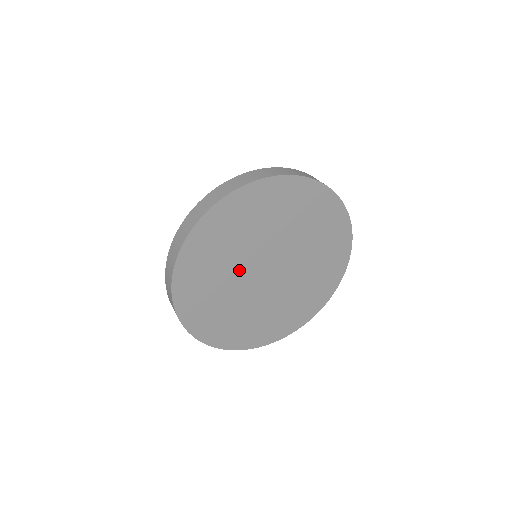
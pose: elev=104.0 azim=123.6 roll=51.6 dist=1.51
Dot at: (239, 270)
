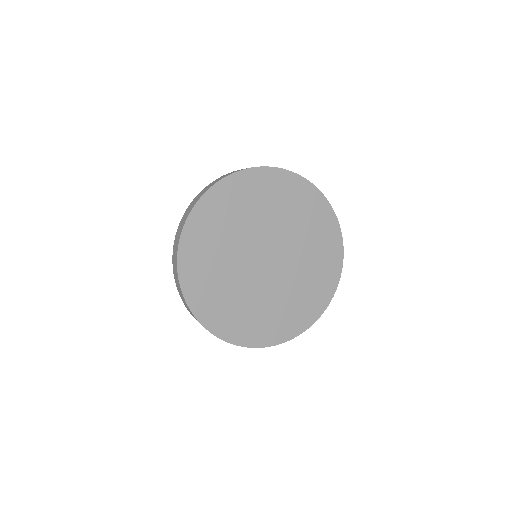
Dot at: (249, 285)
